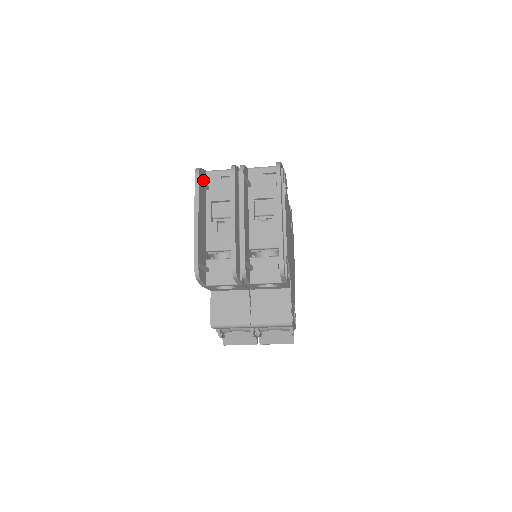
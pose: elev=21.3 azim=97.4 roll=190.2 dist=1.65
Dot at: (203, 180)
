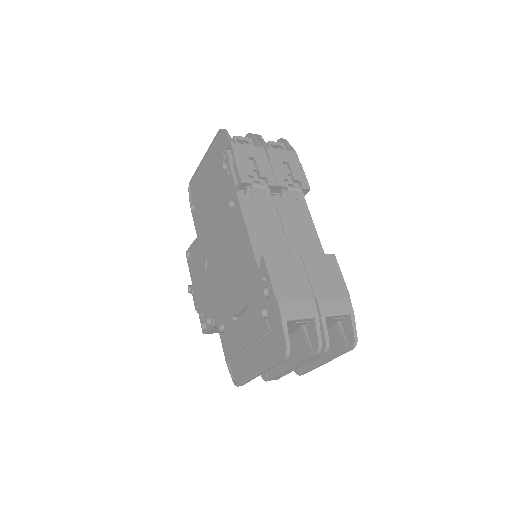
Dot at: (281, 337)
